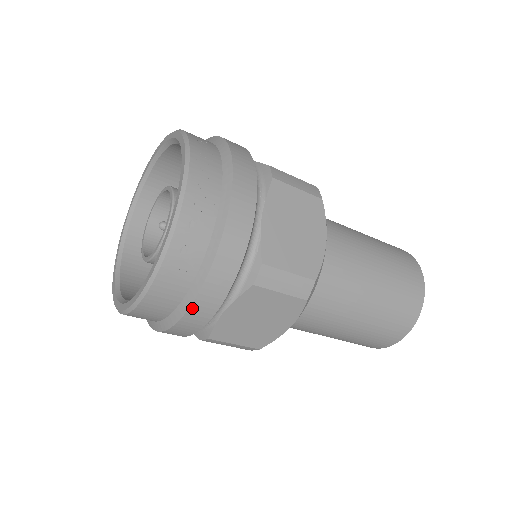
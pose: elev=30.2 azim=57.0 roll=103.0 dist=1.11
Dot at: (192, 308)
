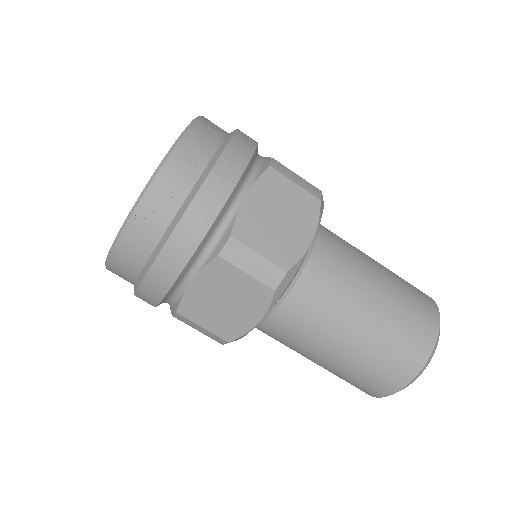
Dot at: (155, 265)
